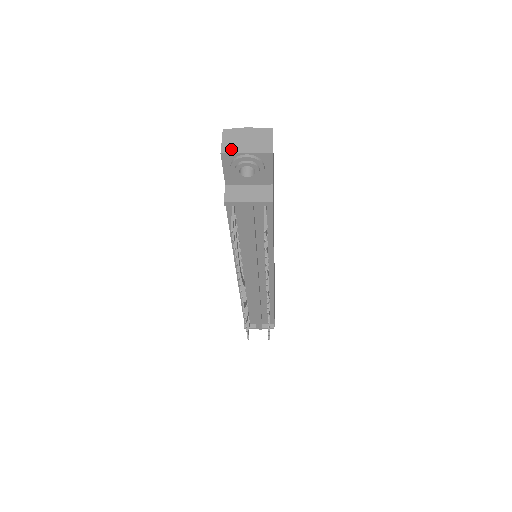
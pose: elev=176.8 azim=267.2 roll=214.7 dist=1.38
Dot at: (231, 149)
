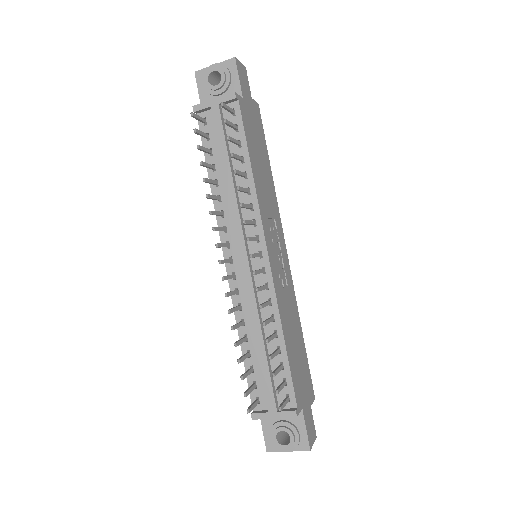
Dot at: (204, 70)
